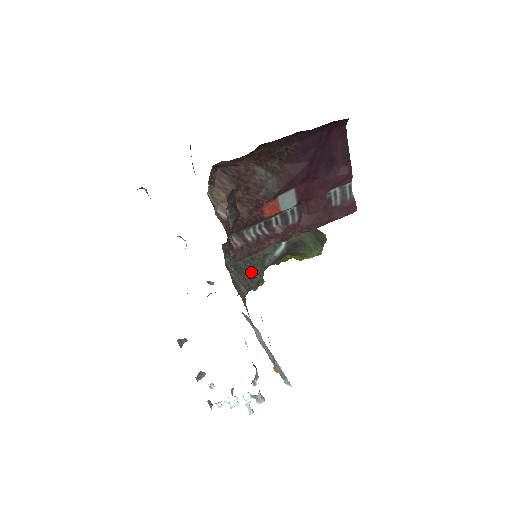
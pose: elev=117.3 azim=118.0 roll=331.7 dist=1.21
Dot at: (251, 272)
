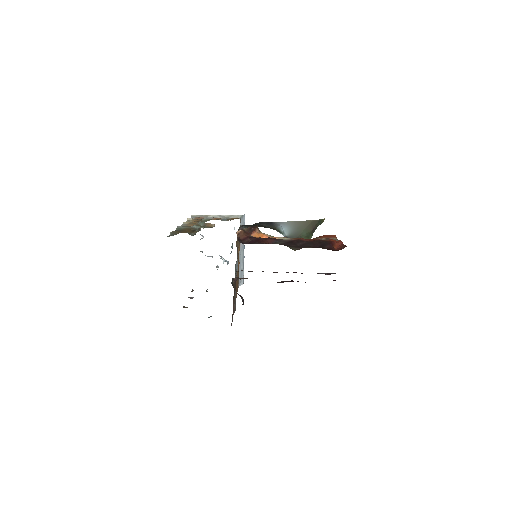
Dot at: occluded
